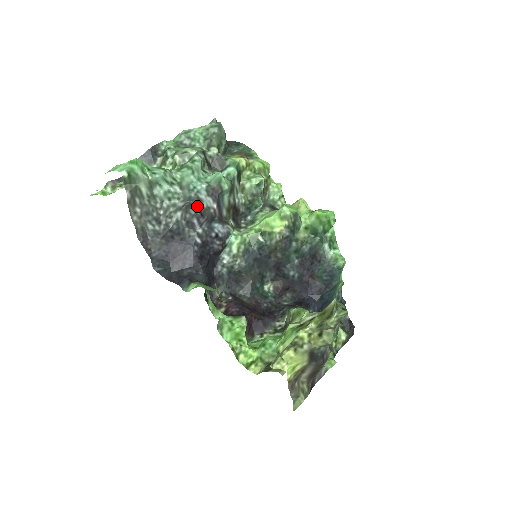
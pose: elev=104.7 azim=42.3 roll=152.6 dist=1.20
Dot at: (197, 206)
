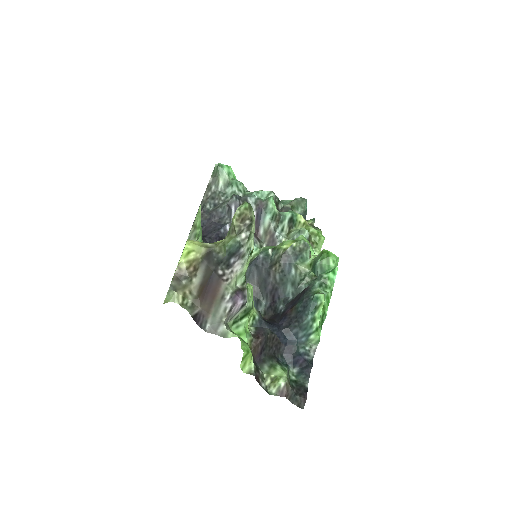
Dot at: (241, 200)
